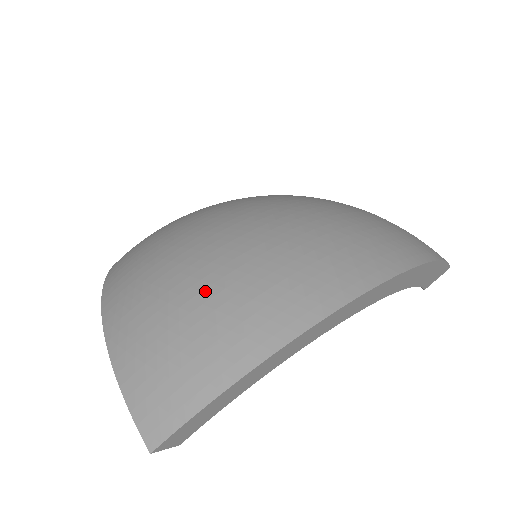
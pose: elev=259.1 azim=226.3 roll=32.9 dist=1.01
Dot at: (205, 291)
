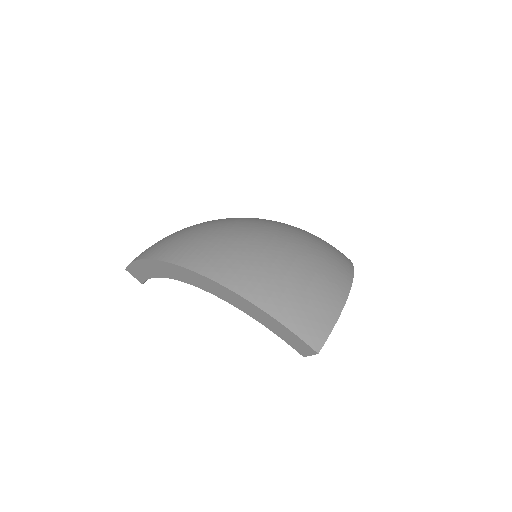
Dot at: (301, 268)
